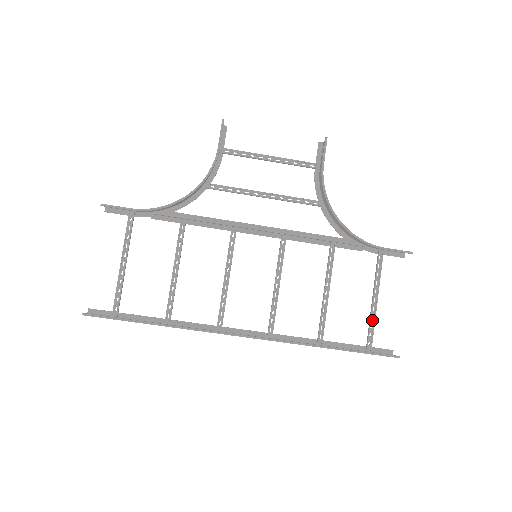
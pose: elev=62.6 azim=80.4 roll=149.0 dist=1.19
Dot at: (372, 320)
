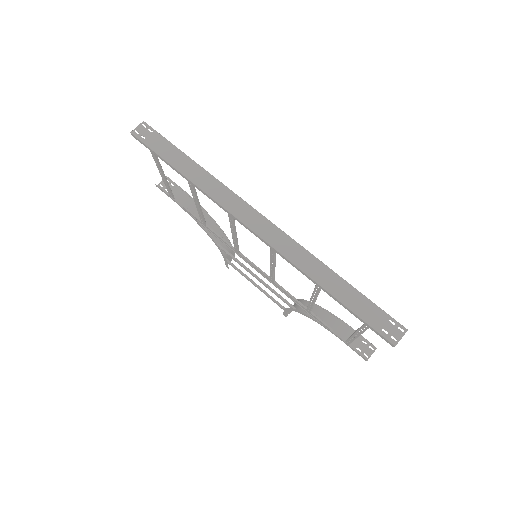
Dot at: (361, 331)
